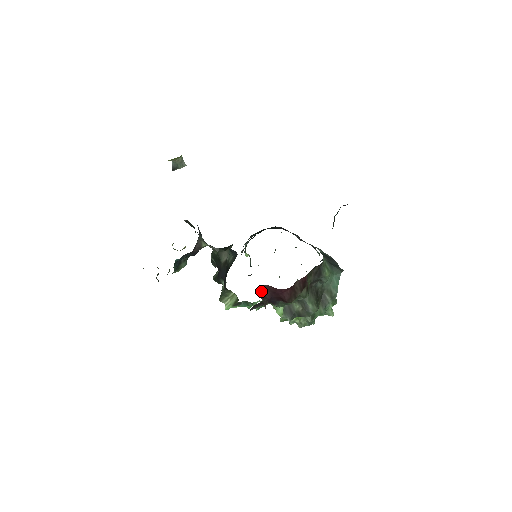
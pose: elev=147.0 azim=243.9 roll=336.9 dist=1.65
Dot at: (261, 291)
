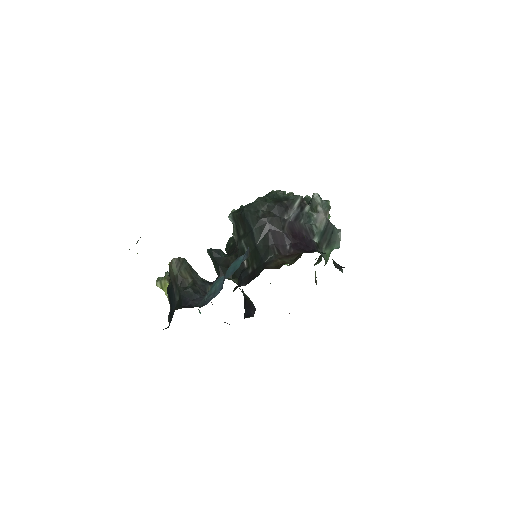
Dot at: occluded
